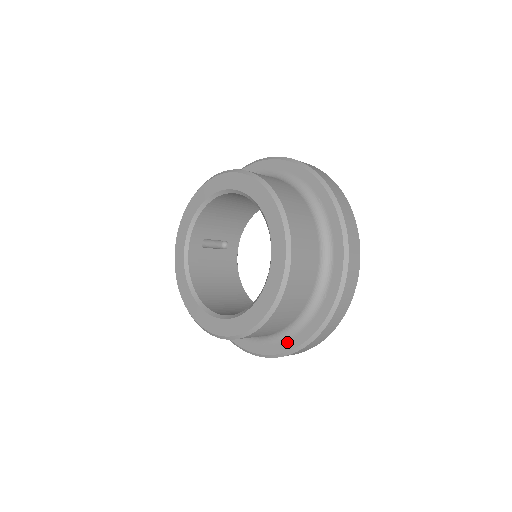
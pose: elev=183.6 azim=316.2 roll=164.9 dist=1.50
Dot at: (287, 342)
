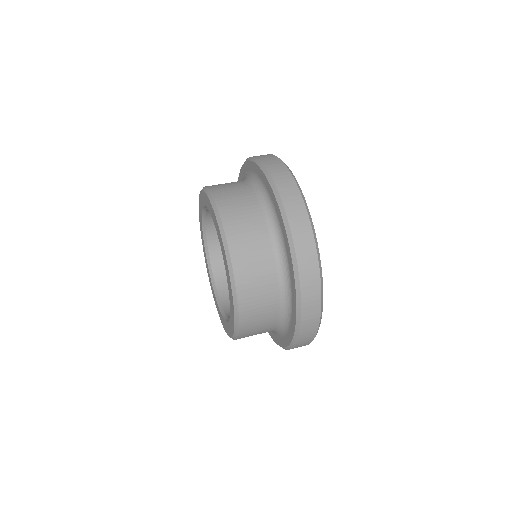
Dot at: (285, 338)
